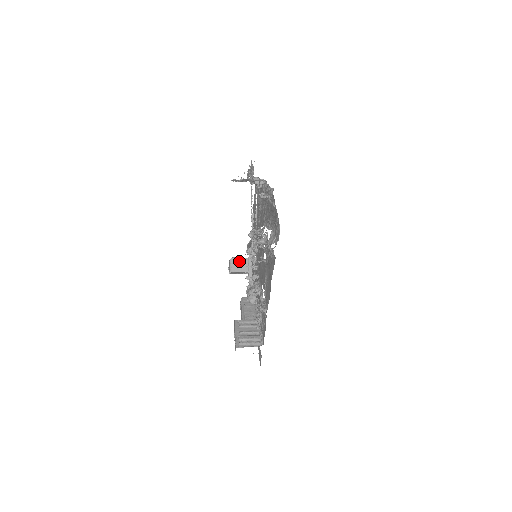
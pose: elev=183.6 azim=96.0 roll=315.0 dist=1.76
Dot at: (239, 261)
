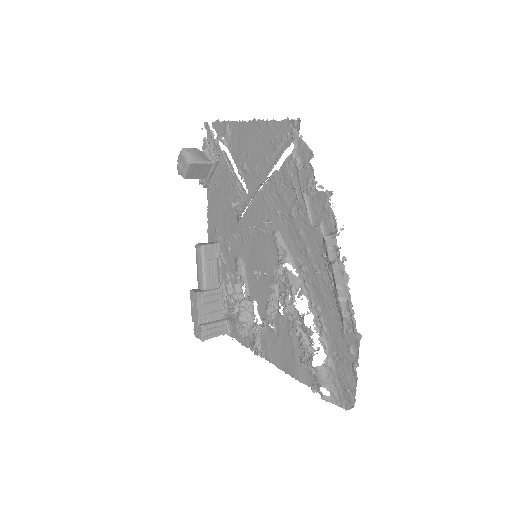
Dot at: (200, 167)
